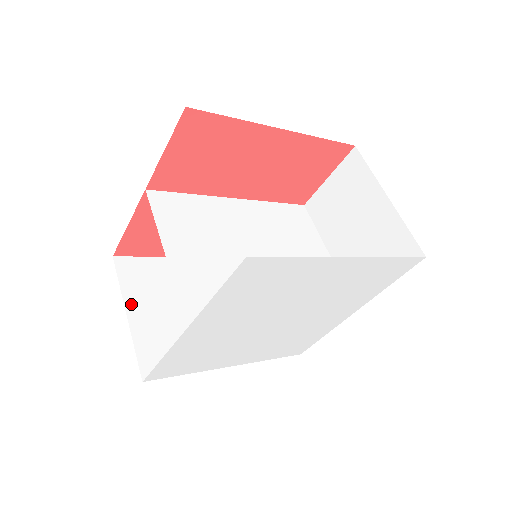
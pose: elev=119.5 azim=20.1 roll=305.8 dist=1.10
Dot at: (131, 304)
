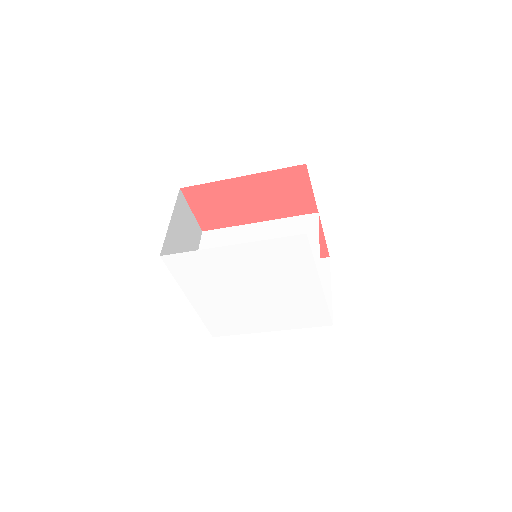
Dot at: occluded
